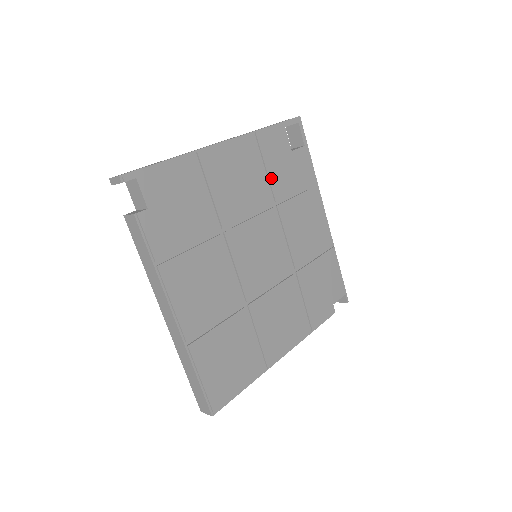
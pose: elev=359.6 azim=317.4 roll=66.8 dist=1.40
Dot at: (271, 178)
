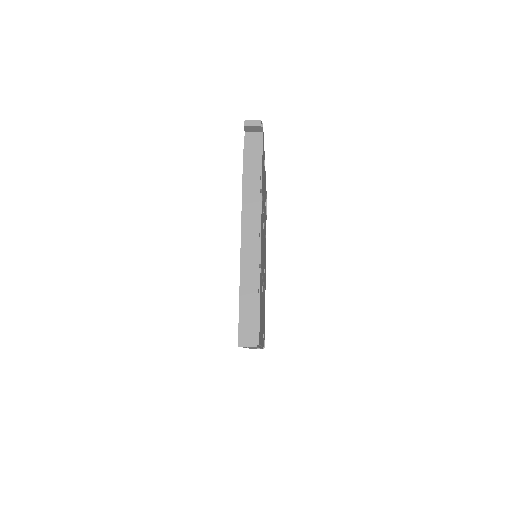
Dot at: (265, 213)
